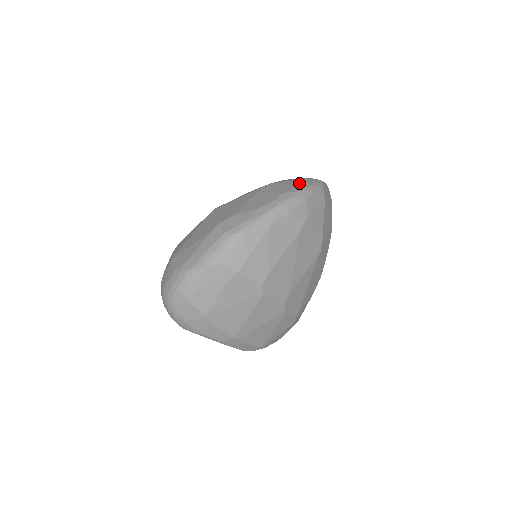
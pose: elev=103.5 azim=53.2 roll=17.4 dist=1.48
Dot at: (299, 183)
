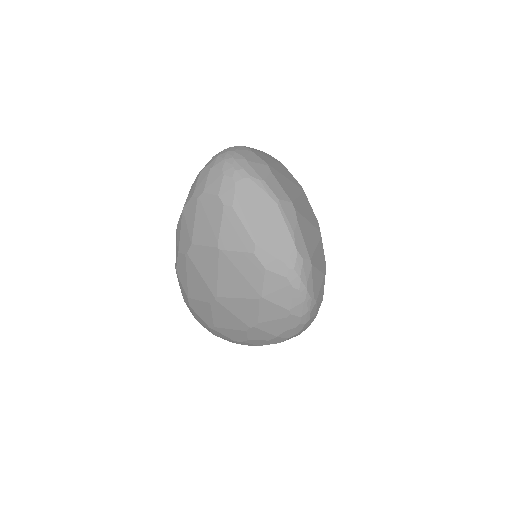
Dot at: occluded
